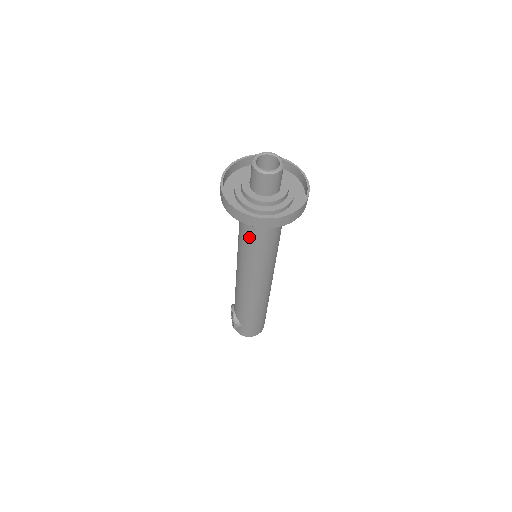
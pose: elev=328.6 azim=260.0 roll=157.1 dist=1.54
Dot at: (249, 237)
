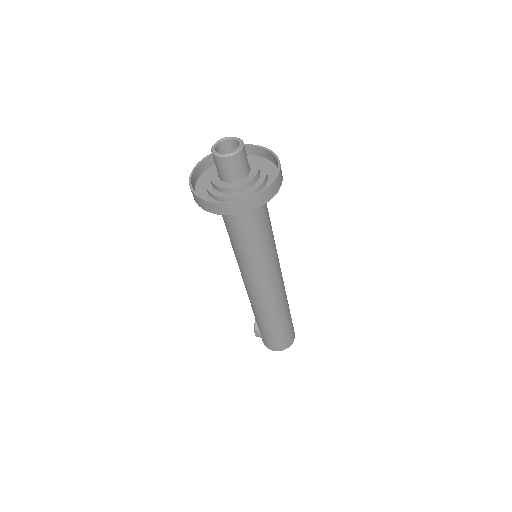
Dot at: (227, 228)
